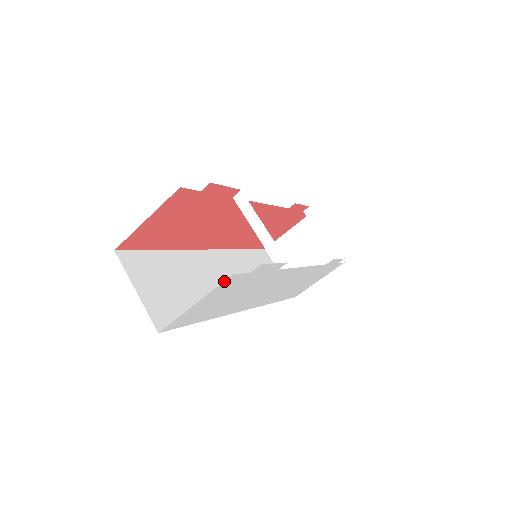
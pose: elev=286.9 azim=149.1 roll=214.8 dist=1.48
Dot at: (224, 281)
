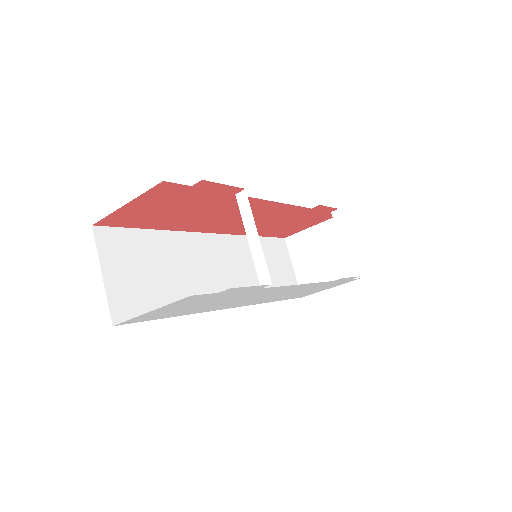
Dot at: (181, 299)
